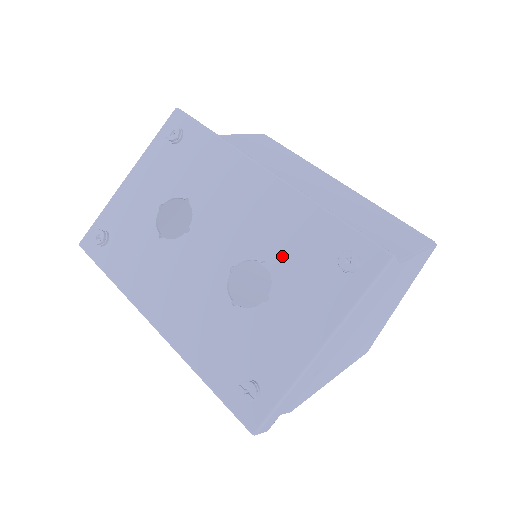
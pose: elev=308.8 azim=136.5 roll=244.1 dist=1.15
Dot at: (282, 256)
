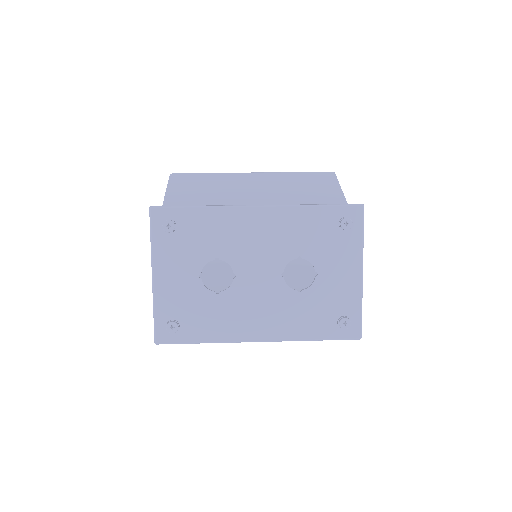
Dot at: (307, 247)
